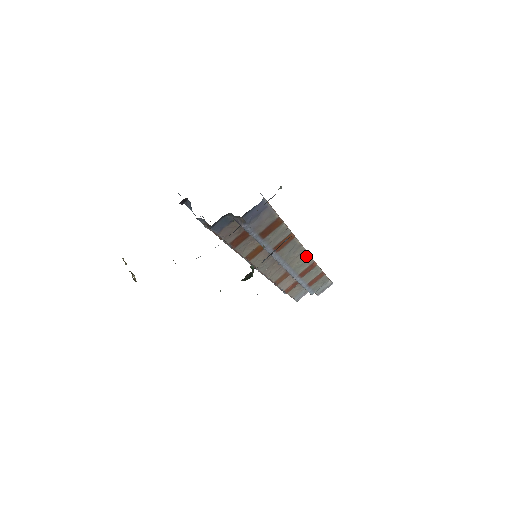
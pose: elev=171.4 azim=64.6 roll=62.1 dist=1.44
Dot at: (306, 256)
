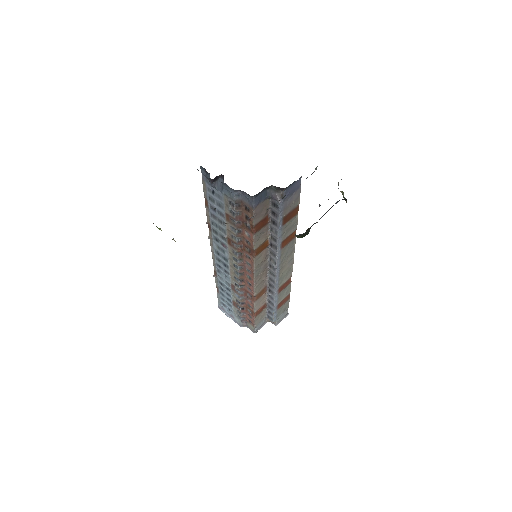
Dot at: (291, 266)
